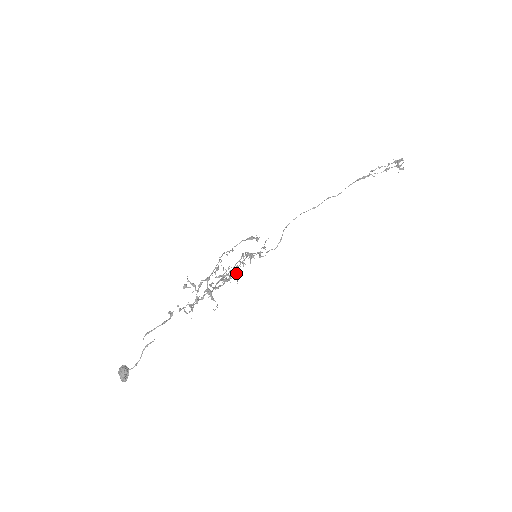
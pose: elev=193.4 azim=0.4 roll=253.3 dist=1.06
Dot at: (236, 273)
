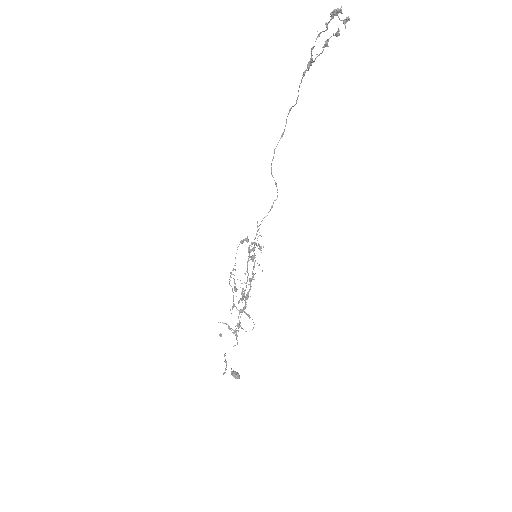
Dot at: (247, 299)
